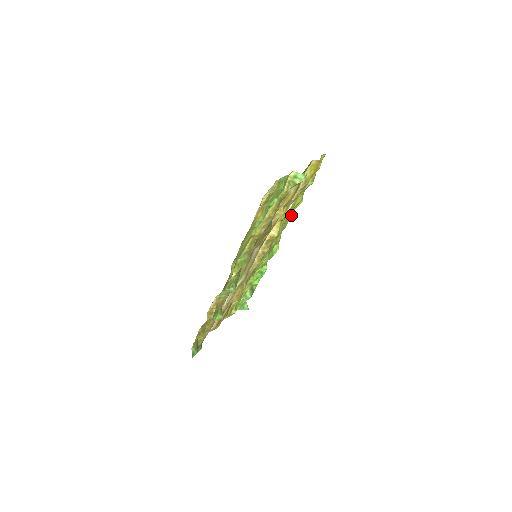
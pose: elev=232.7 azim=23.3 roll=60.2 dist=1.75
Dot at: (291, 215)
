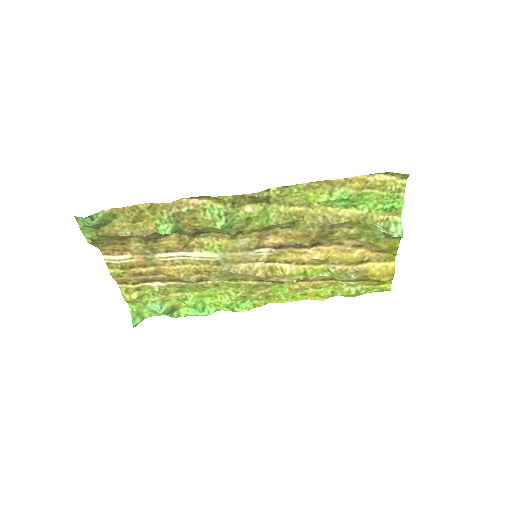
Dot at: (298, 299)
